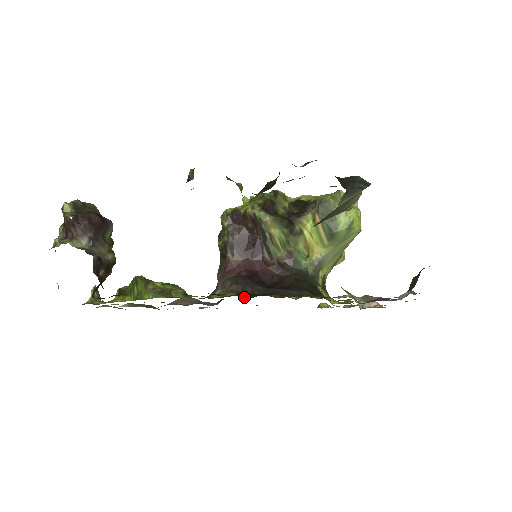
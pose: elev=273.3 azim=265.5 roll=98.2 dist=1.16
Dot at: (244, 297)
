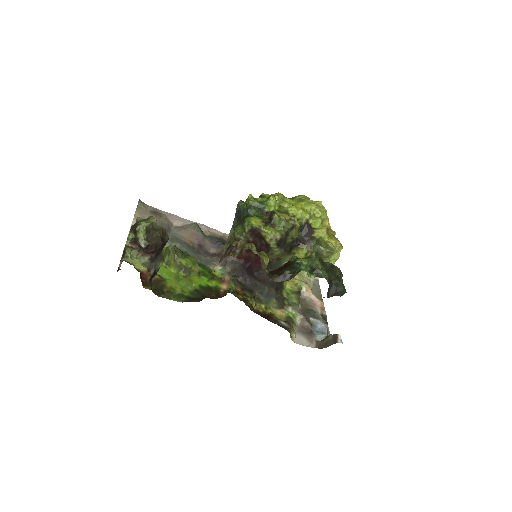
Dot at: (235, 287)
